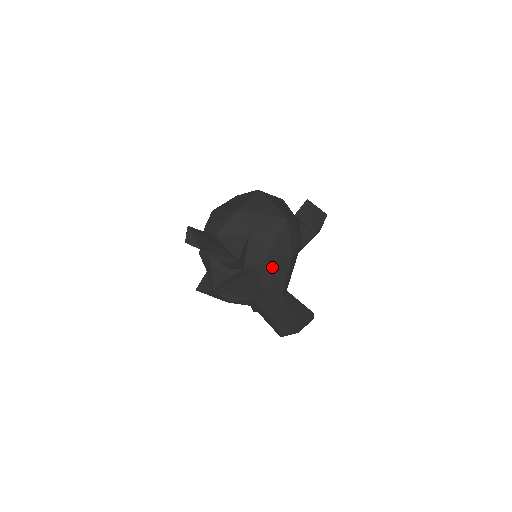
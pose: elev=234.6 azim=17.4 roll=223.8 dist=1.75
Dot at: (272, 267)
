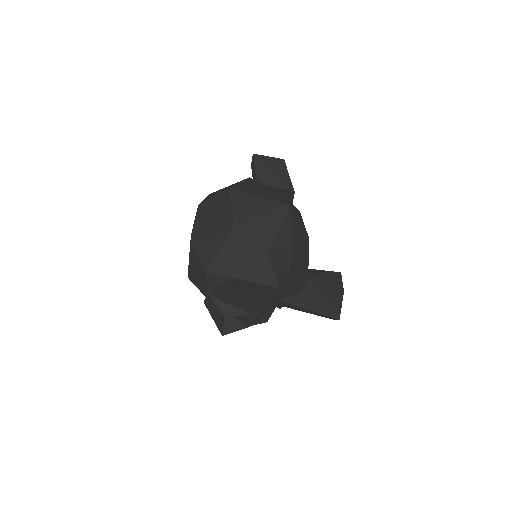
Dot at: (298, 264)
